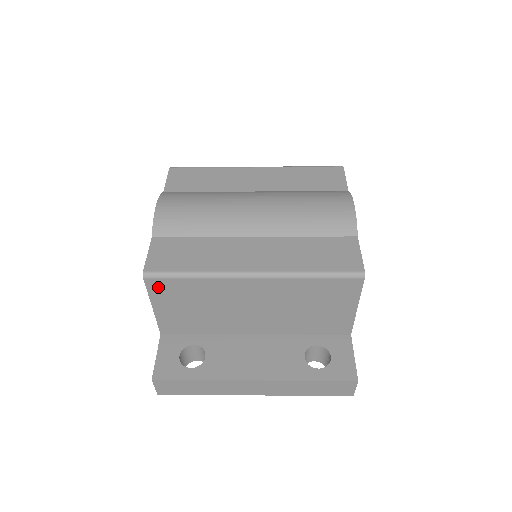
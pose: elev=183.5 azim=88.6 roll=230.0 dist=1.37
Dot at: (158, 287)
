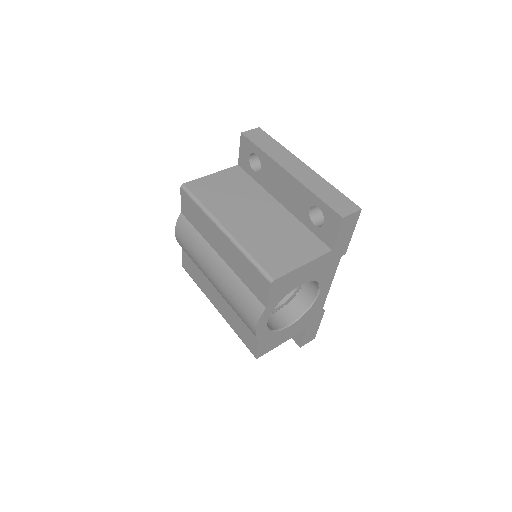
Dot at: occluded
